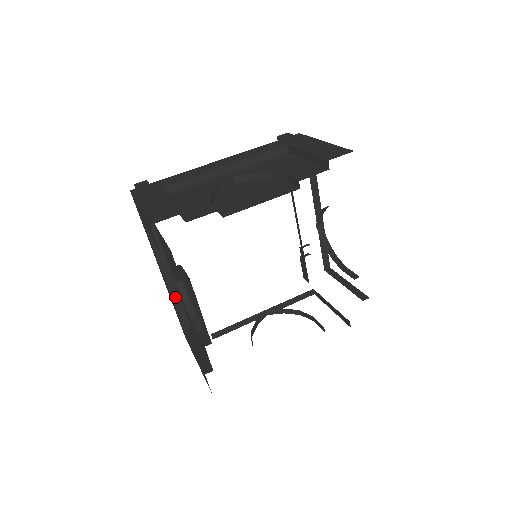
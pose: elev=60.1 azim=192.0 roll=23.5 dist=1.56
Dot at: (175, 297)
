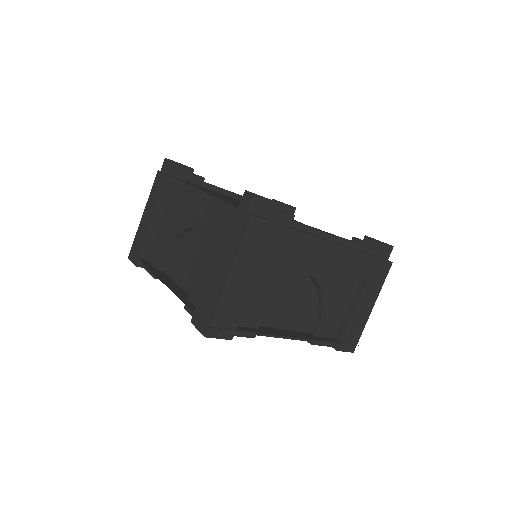
Dot at: occluded
